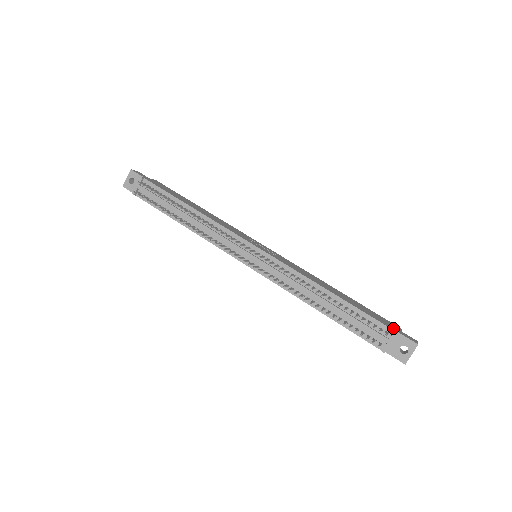
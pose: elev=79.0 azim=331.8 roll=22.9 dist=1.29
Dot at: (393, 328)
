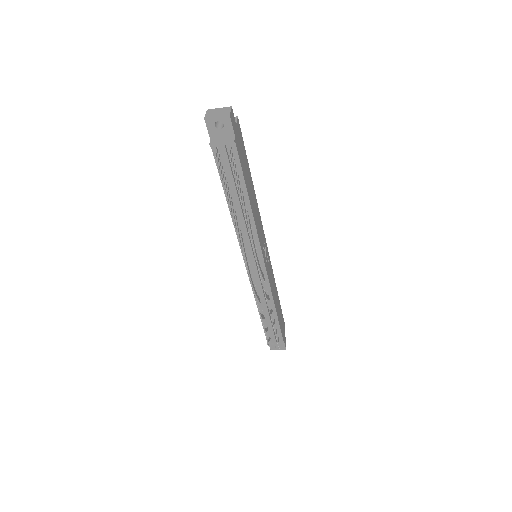
Dot at: occluded
